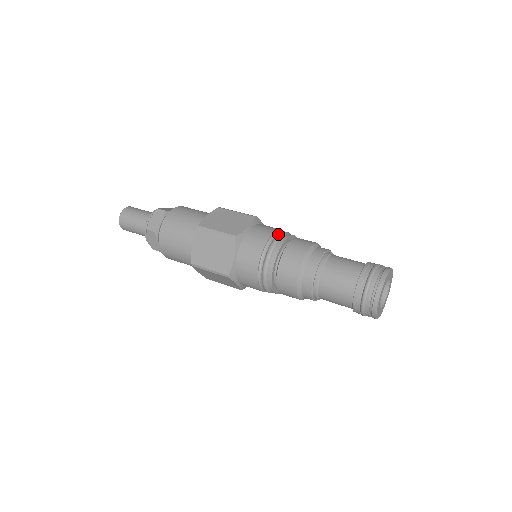
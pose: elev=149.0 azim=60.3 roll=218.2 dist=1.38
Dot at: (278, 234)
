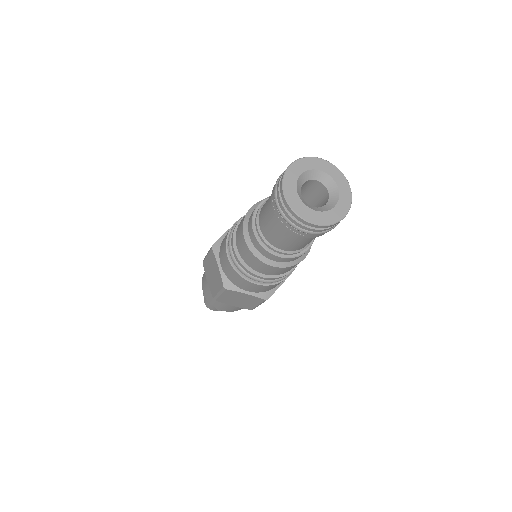
Dot at: occluded
